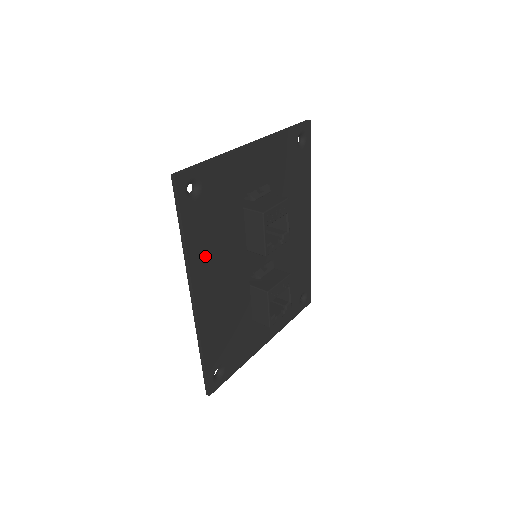
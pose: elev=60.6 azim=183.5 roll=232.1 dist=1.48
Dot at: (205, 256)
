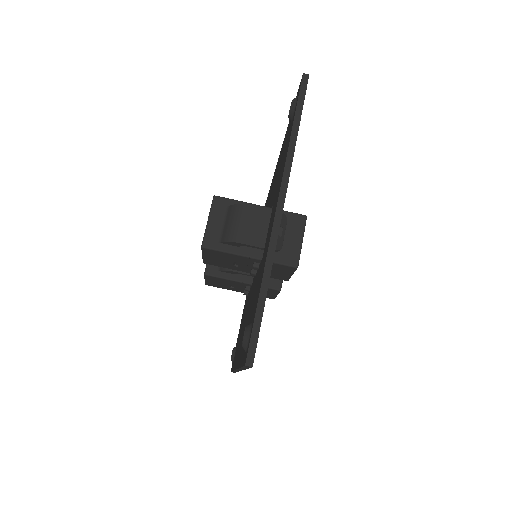
Dot at: occluded
